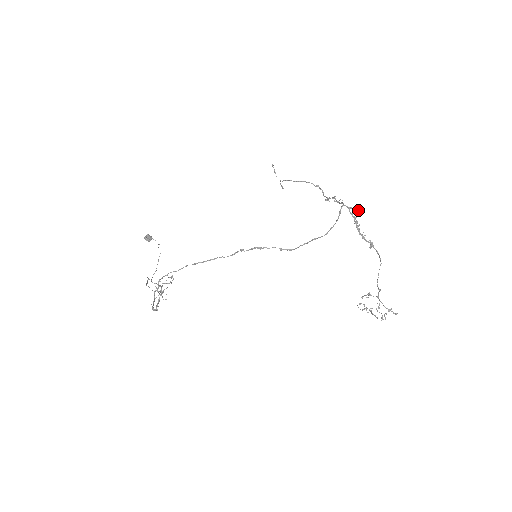
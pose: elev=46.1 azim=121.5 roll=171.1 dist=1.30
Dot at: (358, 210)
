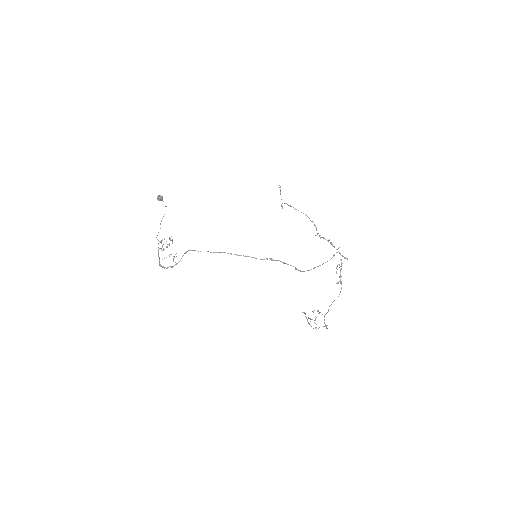
Dot at: (345, 258)
